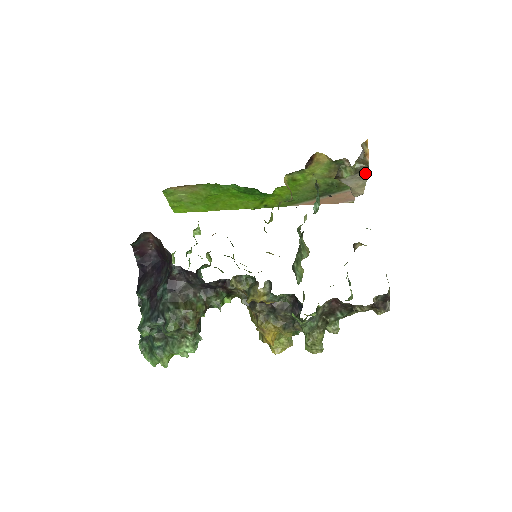
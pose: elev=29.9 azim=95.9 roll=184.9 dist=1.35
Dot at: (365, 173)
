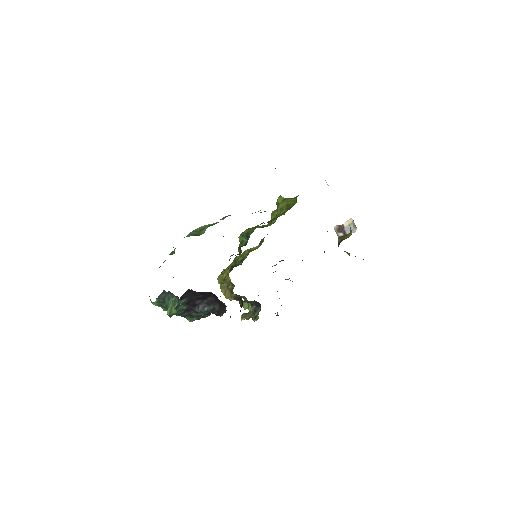
Dot at: occluded
